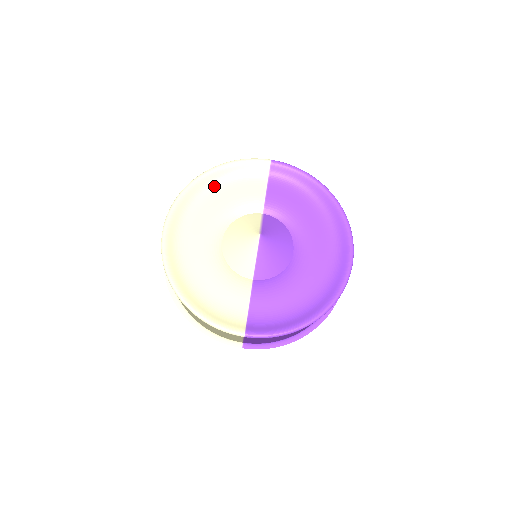
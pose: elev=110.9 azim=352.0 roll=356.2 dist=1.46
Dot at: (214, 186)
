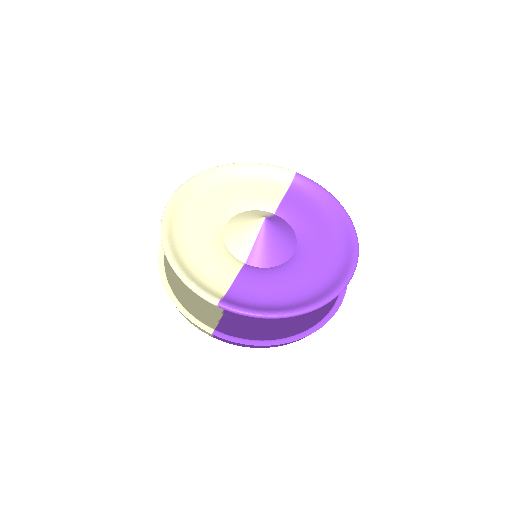
Dot at: (235, 179)
